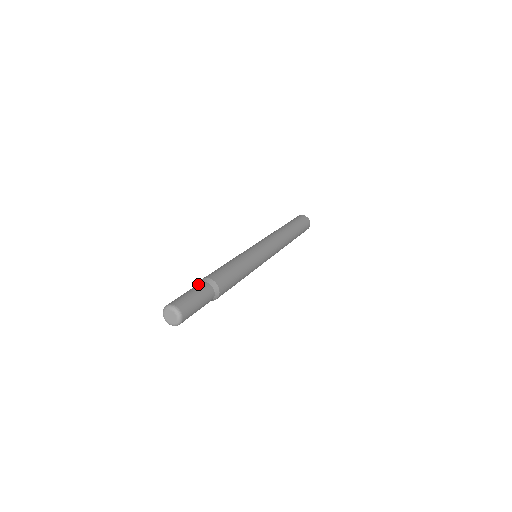
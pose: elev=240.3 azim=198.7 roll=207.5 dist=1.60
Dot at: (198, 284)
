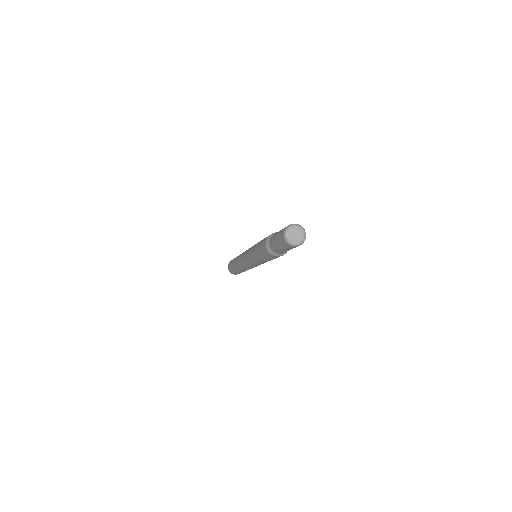
Dot at: occluded
